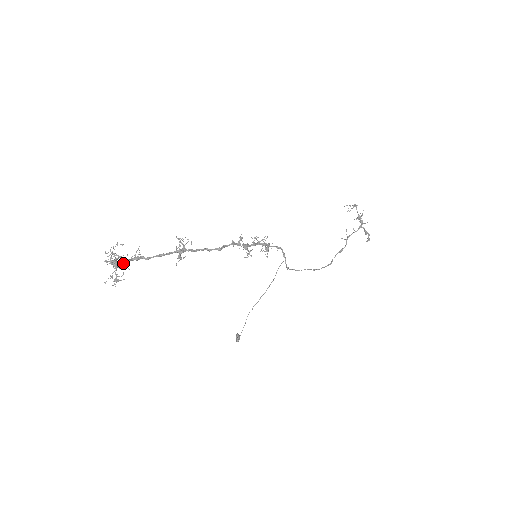
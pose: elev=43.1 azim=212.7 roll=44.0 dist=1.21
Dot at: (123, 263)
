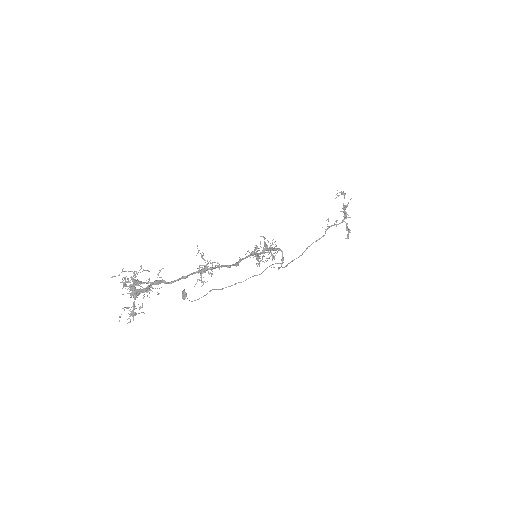
Dot at: occluded
